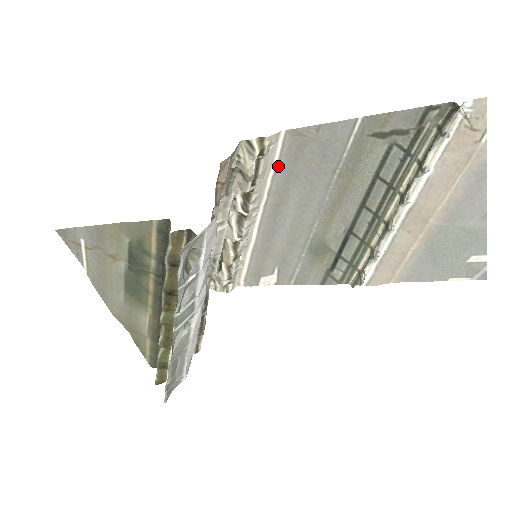
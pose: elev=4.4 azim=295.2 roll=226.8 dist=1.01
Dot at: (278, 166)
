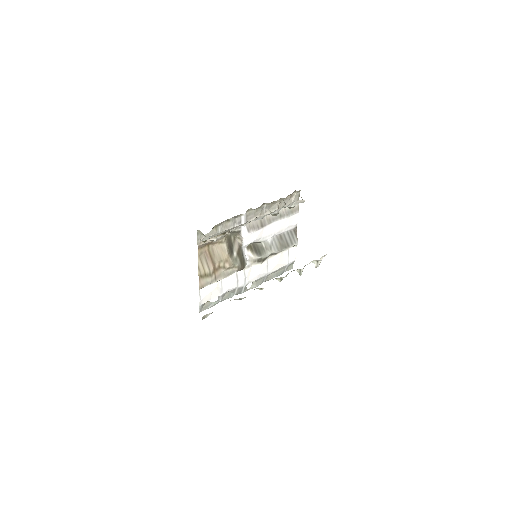
Dot at: occluded
